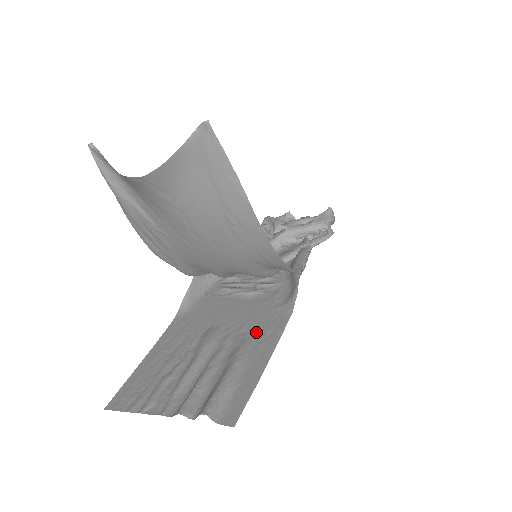
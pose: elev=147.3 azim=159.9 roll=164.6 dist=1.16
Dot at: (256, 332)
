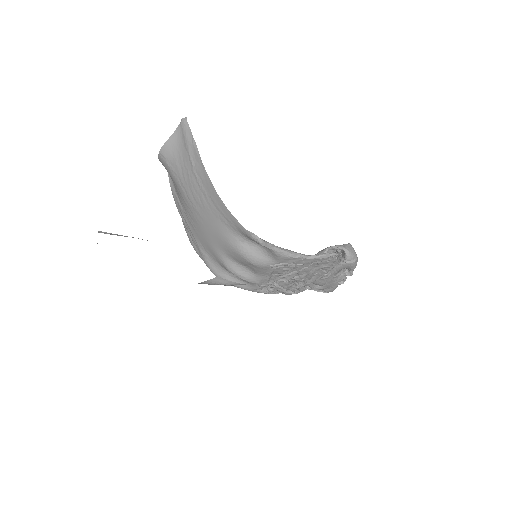
Dot at: occluded
